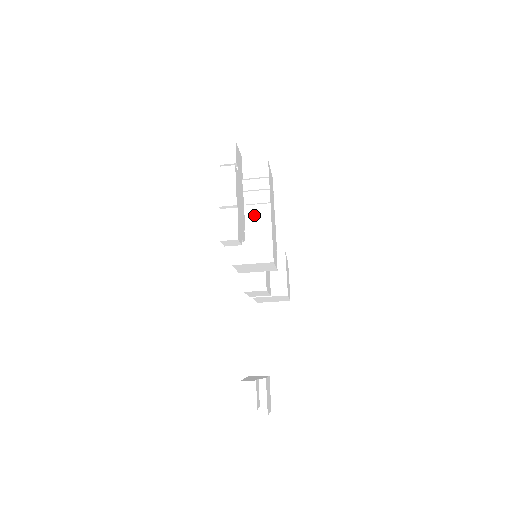
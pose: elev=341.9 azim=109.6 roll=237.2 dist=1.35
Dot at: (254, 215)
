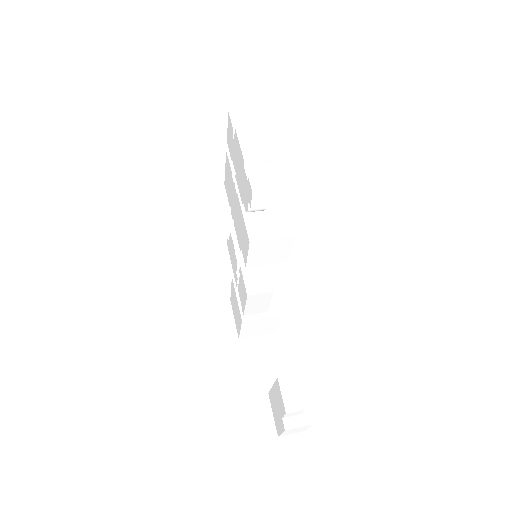
Dot at: occluded
